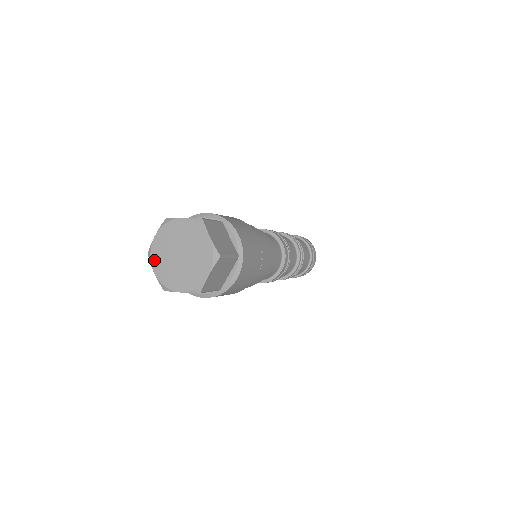
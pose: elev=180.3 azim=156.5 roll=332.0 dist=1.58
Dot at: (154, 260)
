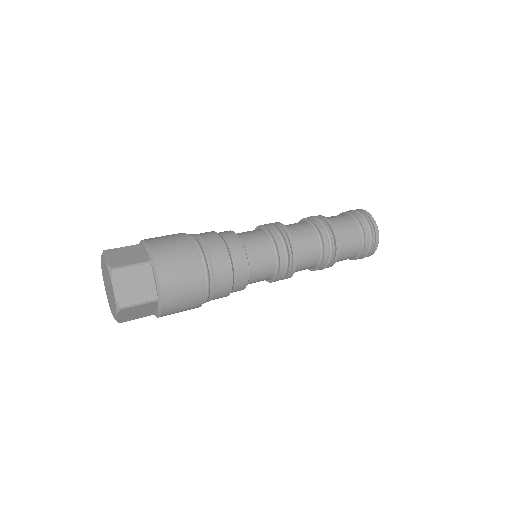
Dot at: (109, 304)
